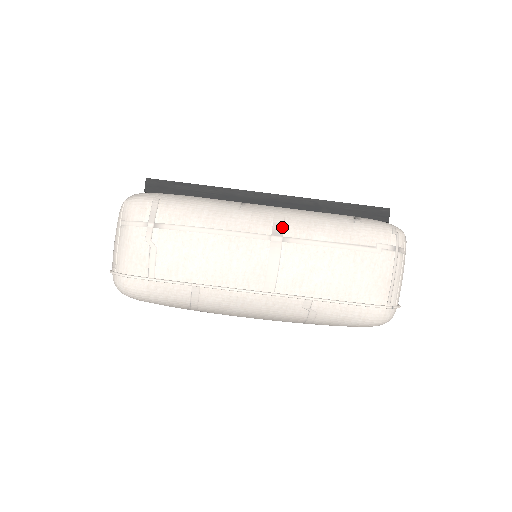
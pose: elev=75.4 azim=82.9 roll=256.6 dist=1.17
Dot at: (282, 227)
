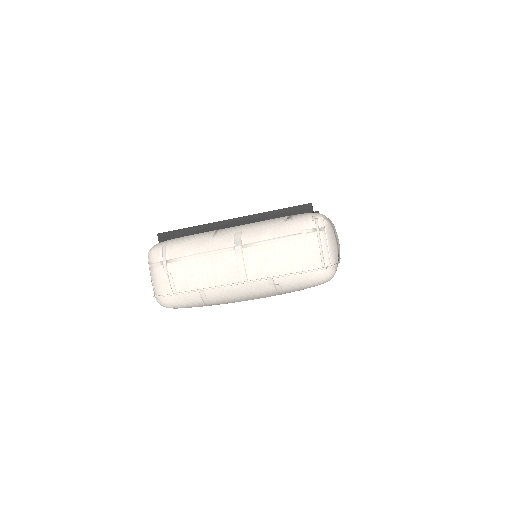
Dot at: (240, 239)
